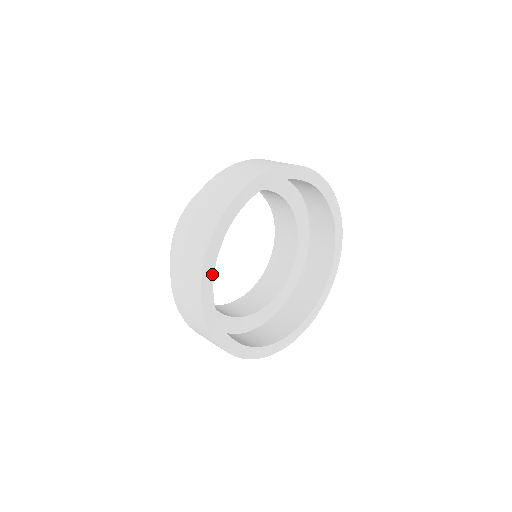
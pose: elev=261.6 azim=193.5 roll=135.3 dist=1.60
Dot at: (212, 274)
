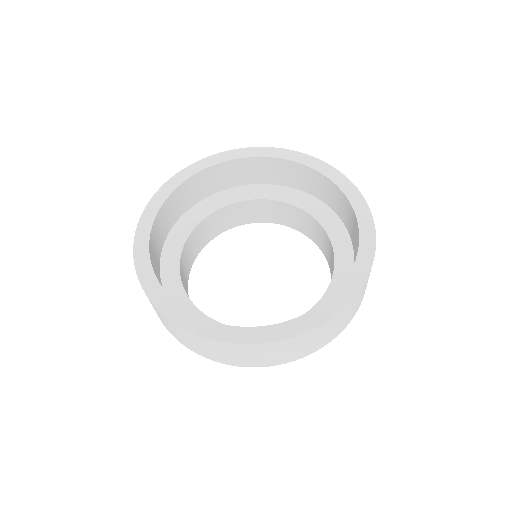
Dot at: (152, 219)
